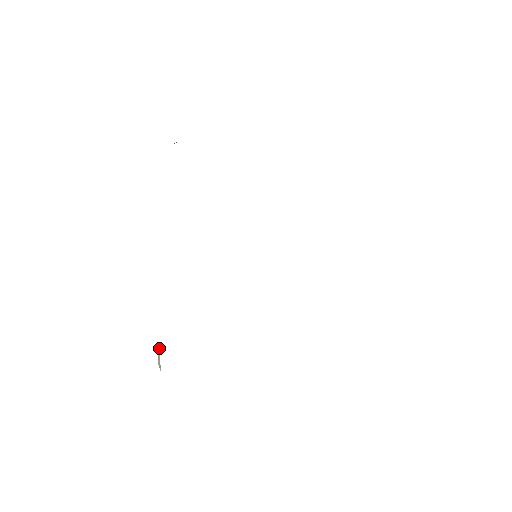
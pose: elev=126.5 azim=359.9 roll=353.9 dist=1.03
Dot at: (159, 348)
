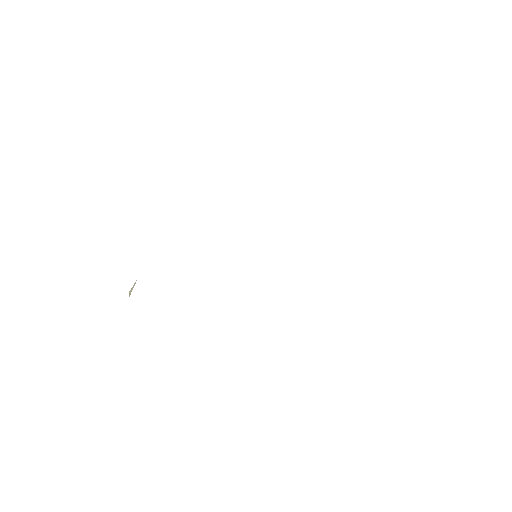
Dot at: occluded
